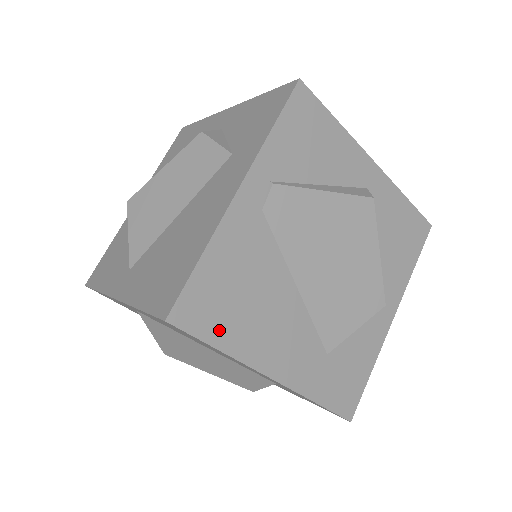
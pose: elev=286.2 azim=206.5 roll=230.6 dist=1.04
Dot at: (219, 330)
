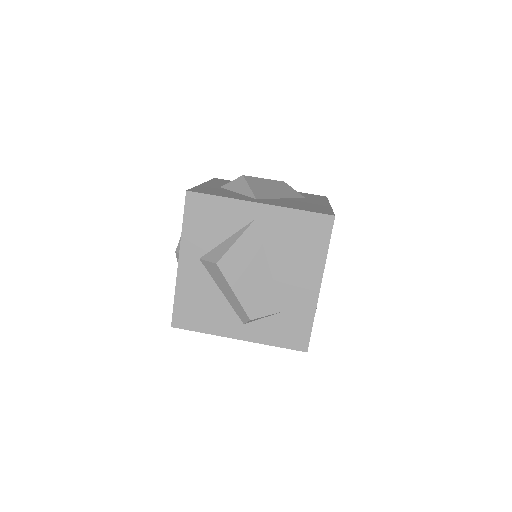
Dot at: occluded
